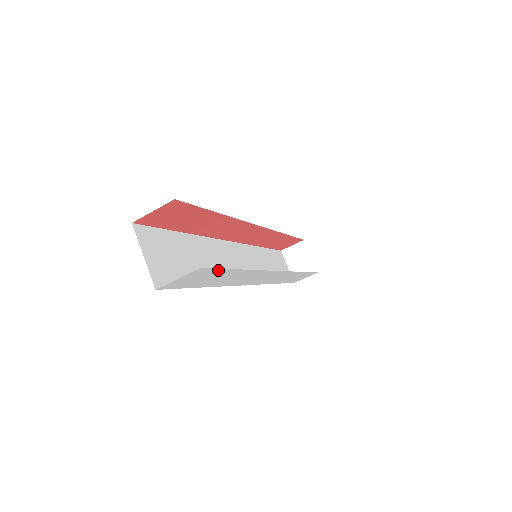
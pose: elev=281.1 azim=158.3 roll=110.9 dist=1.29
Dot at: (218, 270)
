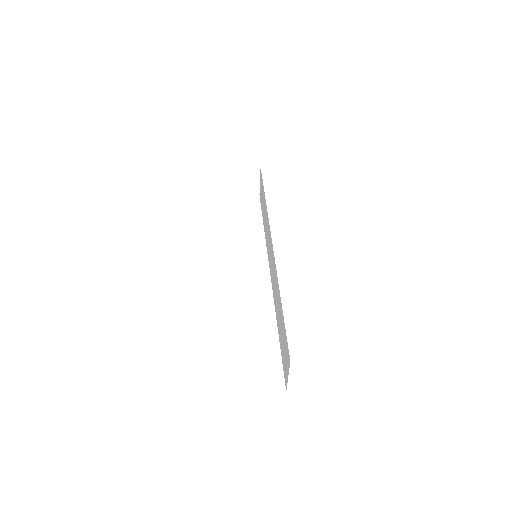
Dot at: occluded
